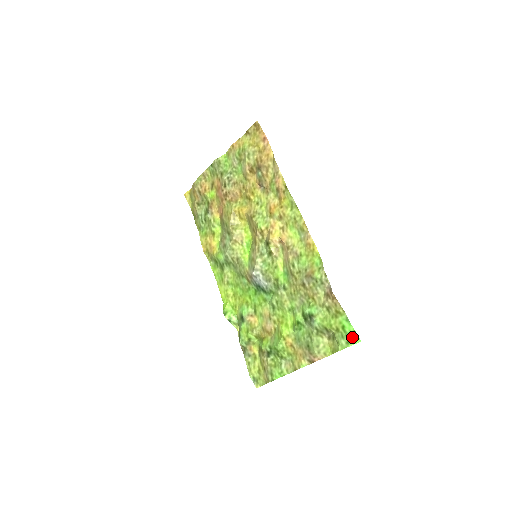
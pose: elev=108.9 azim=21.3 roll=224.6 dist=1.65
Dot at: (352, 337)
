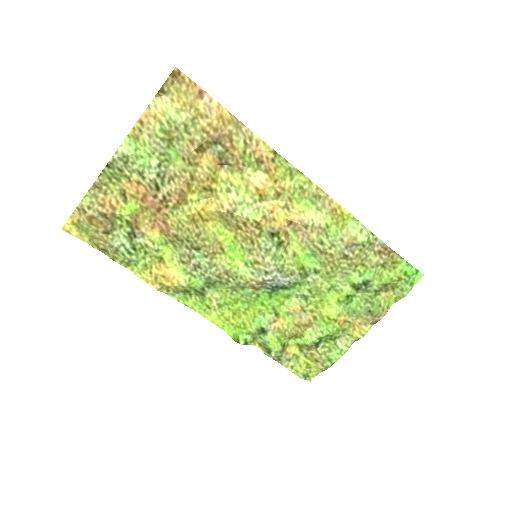
Dot at: (415, 277)
